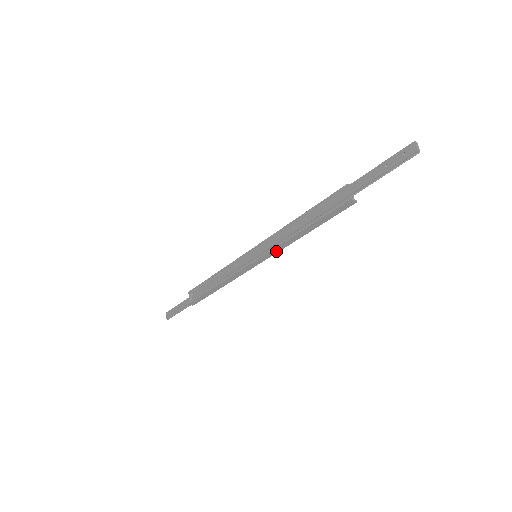
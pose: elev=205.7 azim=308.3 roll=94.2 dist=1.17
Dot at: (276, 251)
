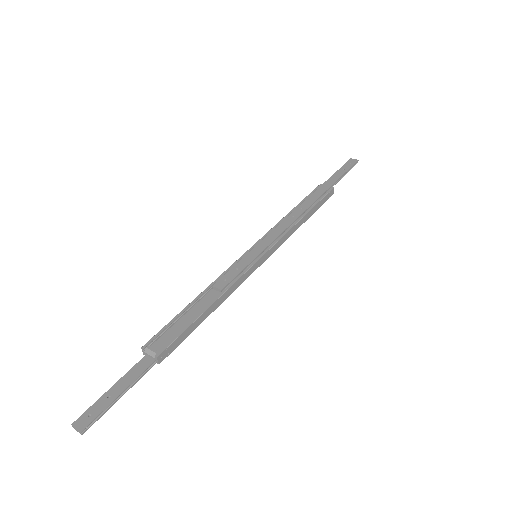
Dot at: (281, 242)
